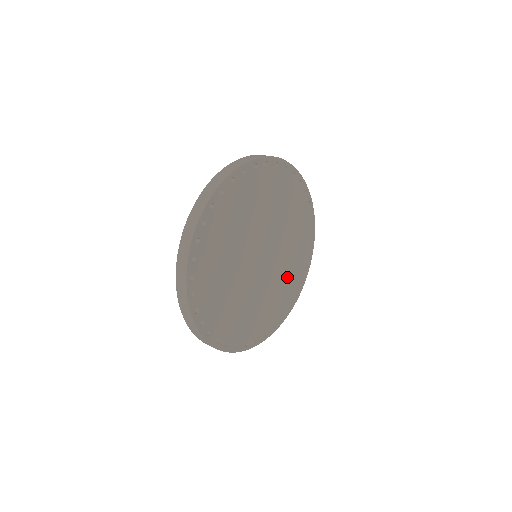
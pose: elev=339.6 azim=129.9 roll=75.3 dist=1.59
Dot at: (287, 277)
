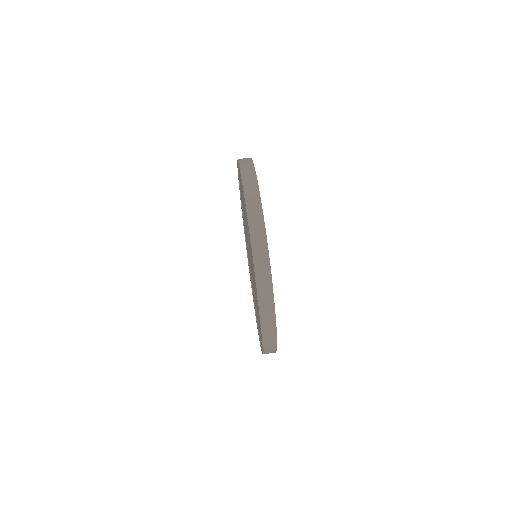
Dot at: occluded
